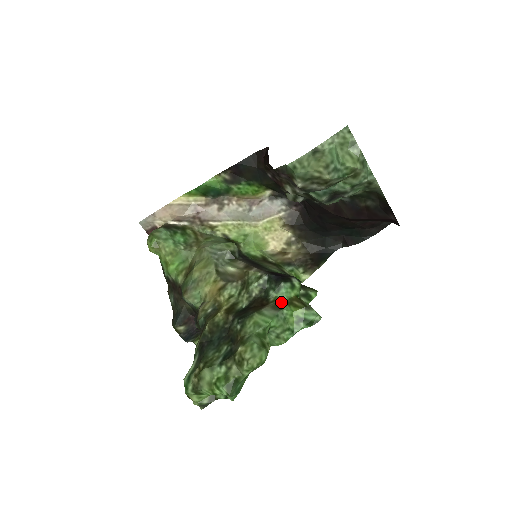
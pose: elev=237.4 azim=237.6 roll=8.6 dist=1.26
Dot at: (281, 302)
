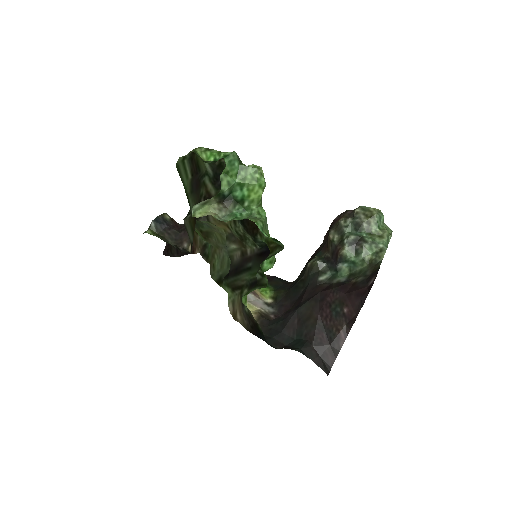
Dot at: (265, 237)
